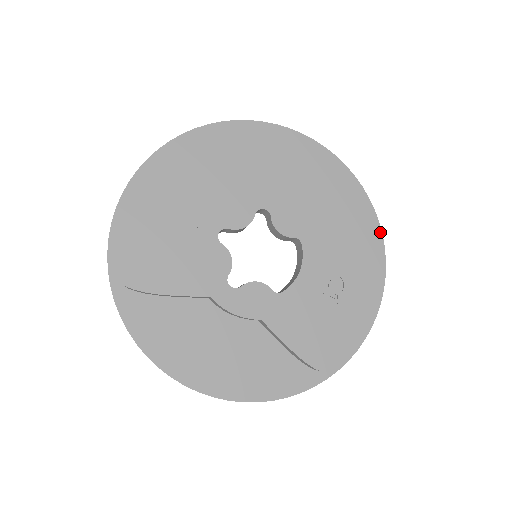
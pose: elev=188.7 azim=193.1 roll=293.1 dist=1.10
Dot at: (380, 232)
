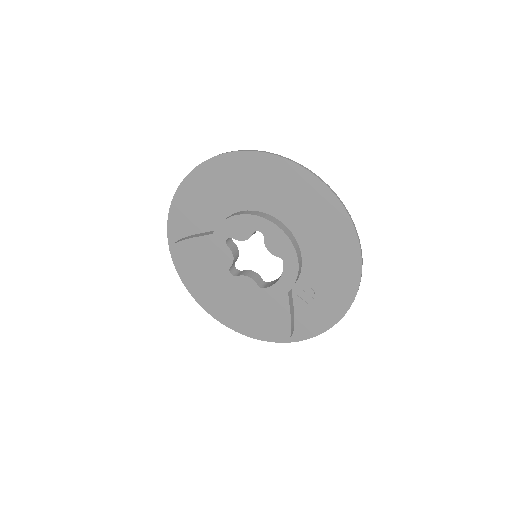
Dot at: (360, 268)
